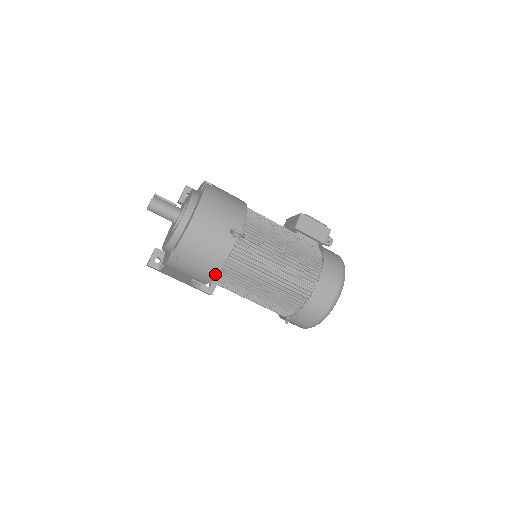
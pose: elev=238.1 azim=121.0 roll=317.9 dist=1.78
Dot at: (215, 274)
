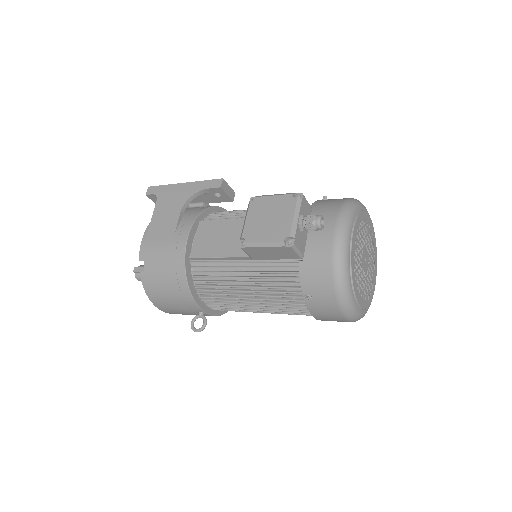
Dot at: occluded
